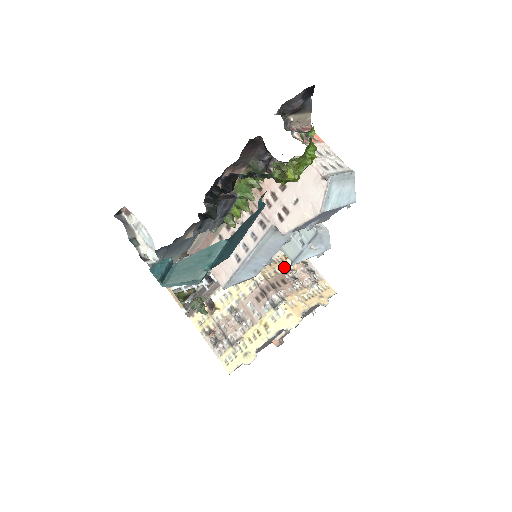
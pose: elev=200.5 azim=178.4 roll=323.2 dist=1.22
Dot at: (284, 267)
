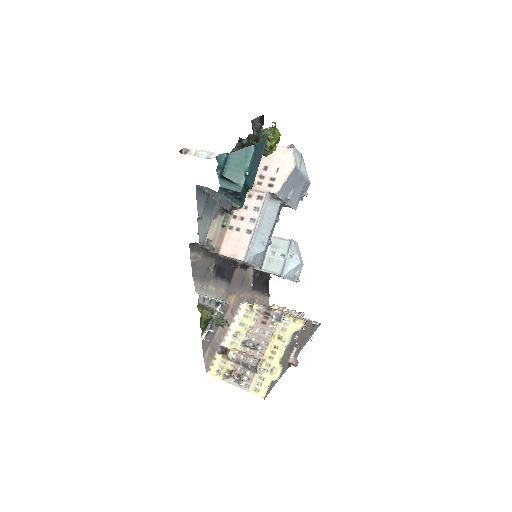
Dot at: occluded
